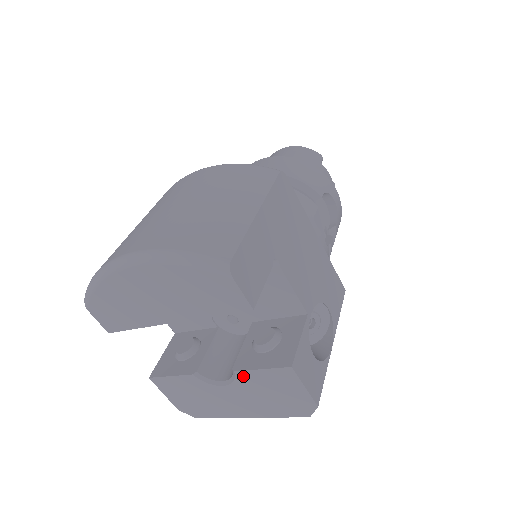
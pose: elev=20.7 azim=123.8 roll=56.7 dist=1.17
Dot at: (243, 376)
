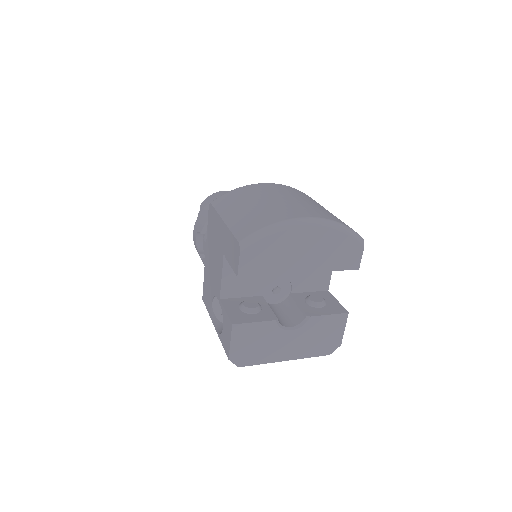
Dot at: (313, 321)
